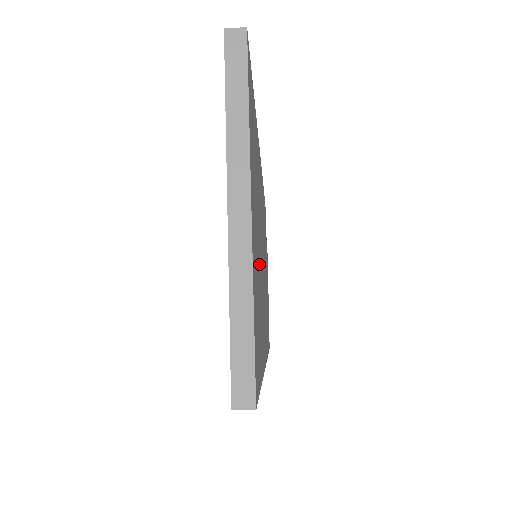
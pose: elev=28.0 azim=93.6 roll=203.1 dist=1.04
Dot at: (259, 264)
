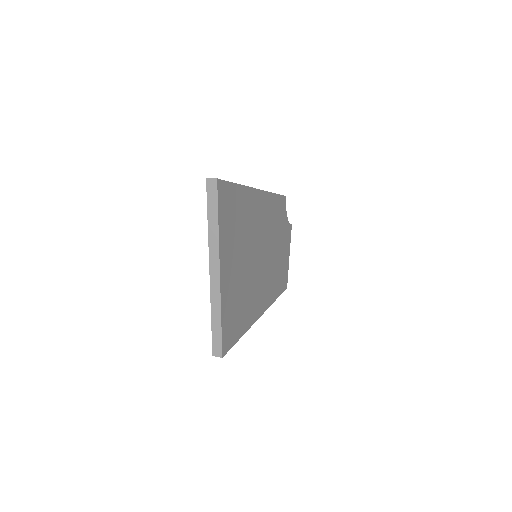
Dot at: (245, 274)
